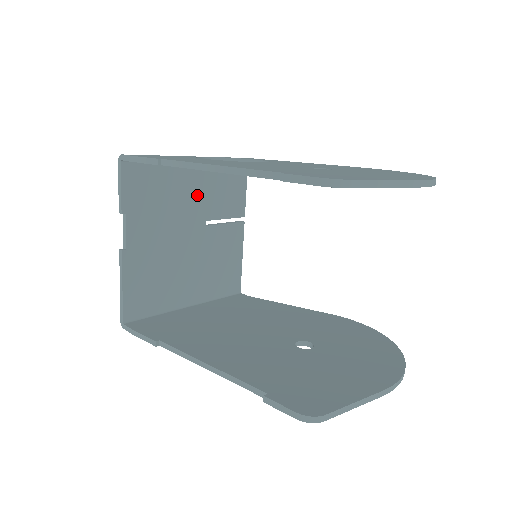
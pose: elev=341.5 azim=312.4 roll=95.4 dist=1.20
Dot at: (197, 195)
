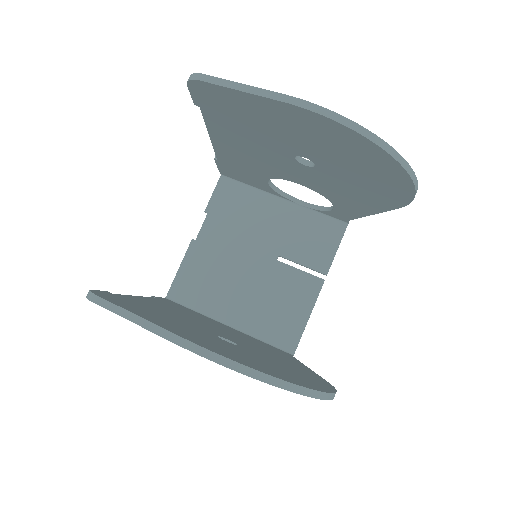
Dot at: (278, 228)
